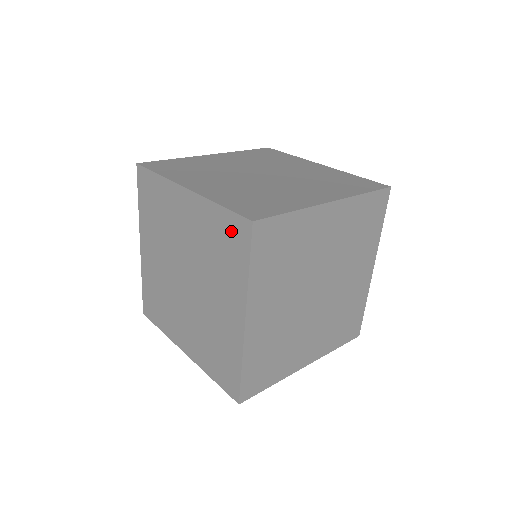
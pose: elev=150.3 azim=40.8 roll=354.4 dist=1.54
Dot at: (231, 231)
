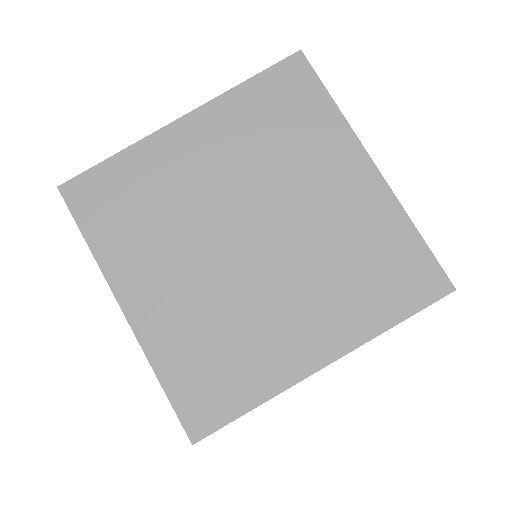
Dot at: occluded
